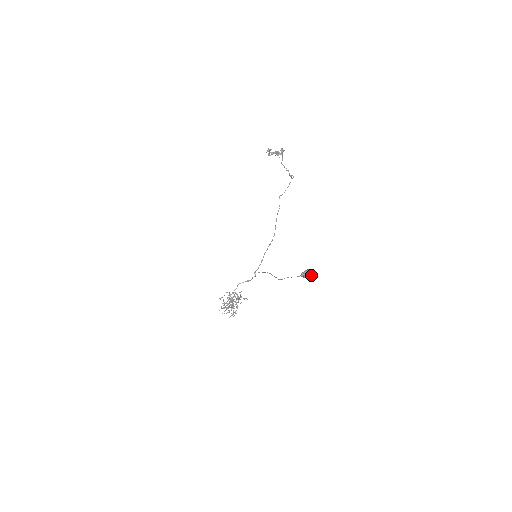
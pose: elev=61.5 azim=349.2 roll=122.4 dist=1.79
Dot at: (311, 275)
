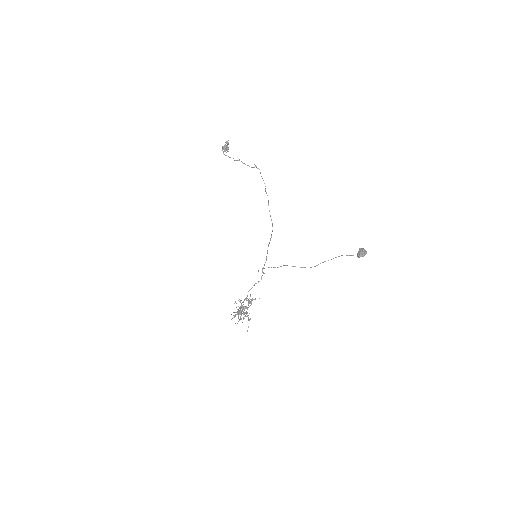
Dot at: (366, 252)
